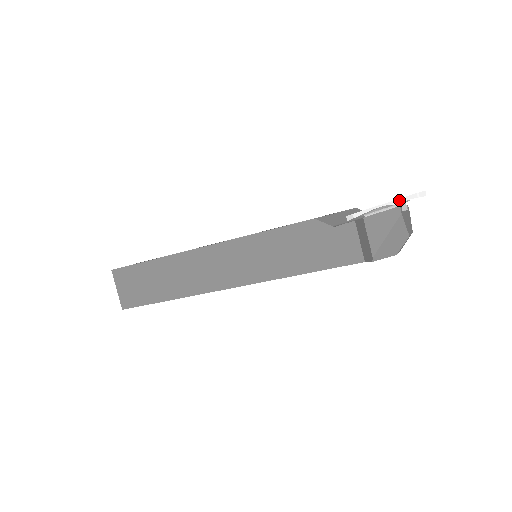
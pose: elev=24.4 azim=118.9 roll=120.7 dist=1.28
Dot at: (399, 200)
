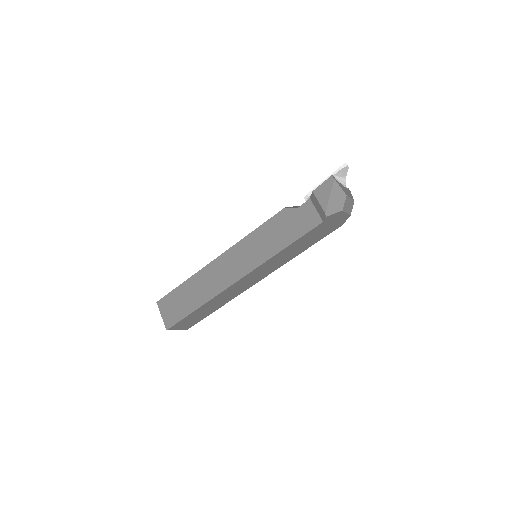
Dot at: (332, 174)
